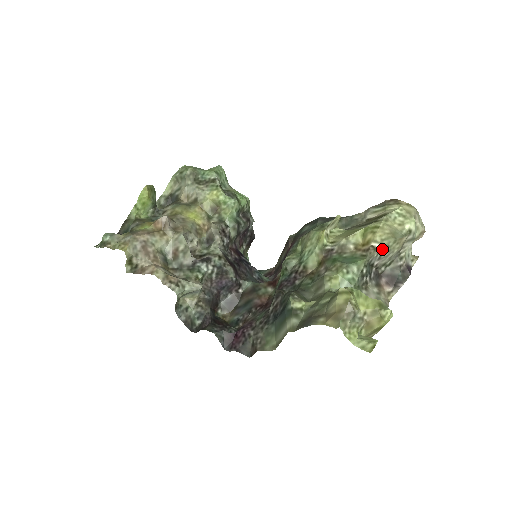
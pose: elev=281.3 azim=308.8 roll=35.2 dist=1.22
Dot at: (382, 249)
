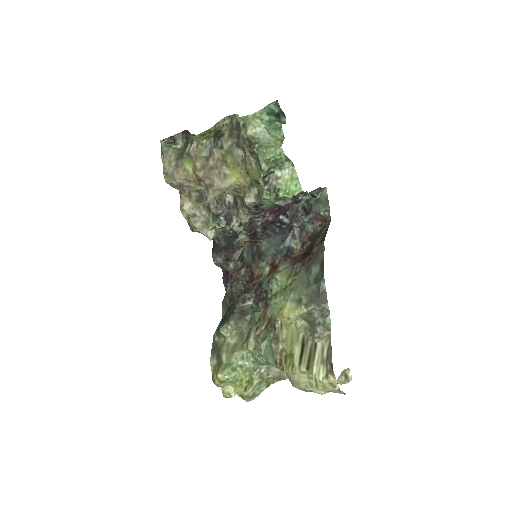
Dot at: (287, 375)
